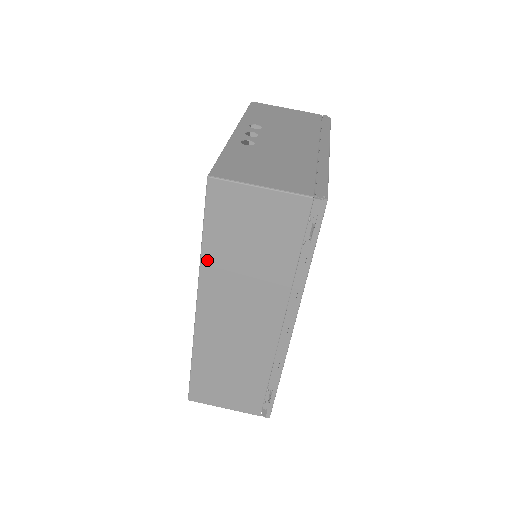
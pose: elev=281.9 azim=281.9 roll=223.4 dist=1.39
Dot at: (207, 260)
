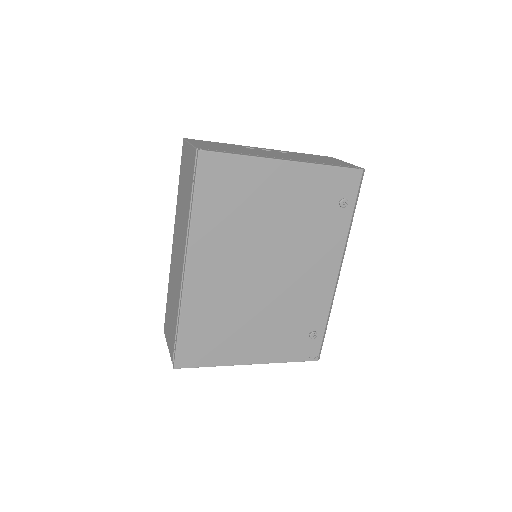
Dot at: (178, 200)
